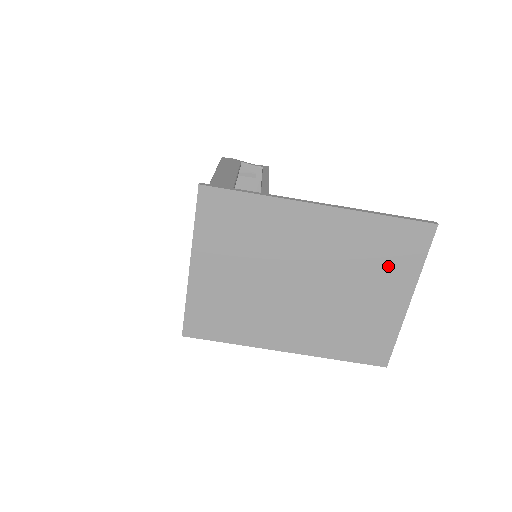
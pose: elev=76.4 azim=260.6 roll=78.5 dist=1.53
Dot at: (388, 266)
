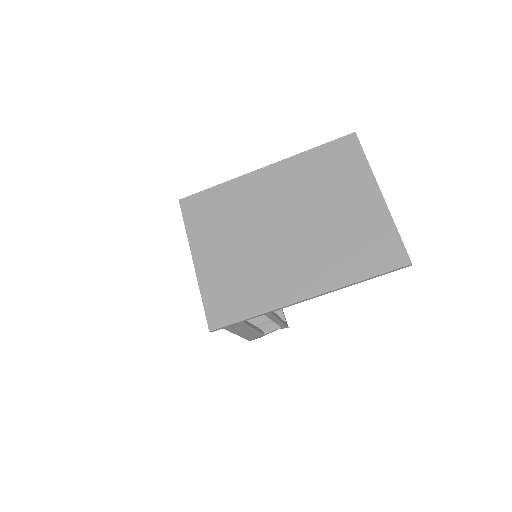
Dot at: (342, 178)
